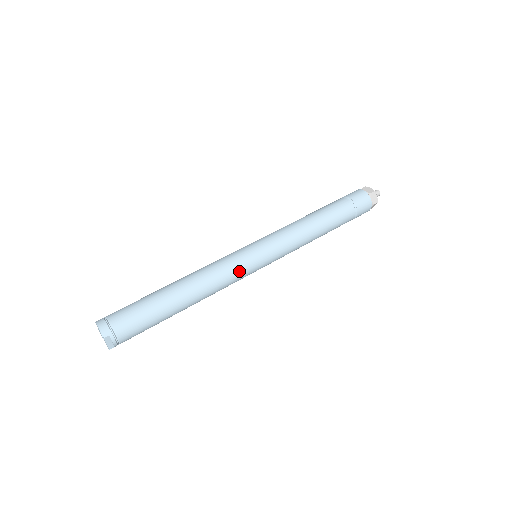
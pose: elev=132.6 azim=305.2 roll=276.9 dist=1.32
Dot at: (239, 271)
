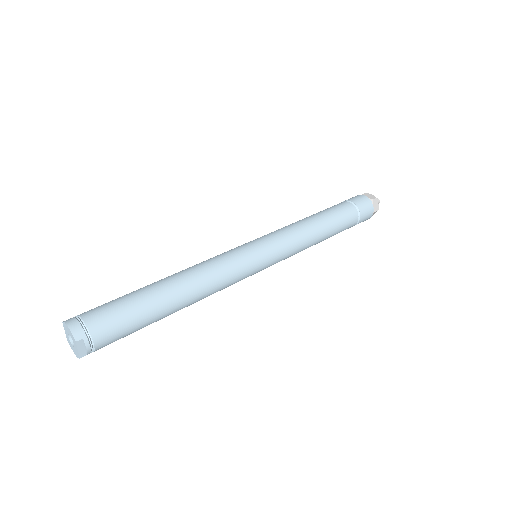
Dot at: (240, 270)
